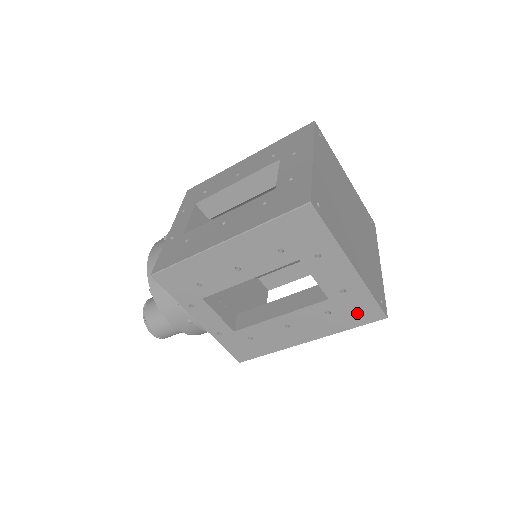
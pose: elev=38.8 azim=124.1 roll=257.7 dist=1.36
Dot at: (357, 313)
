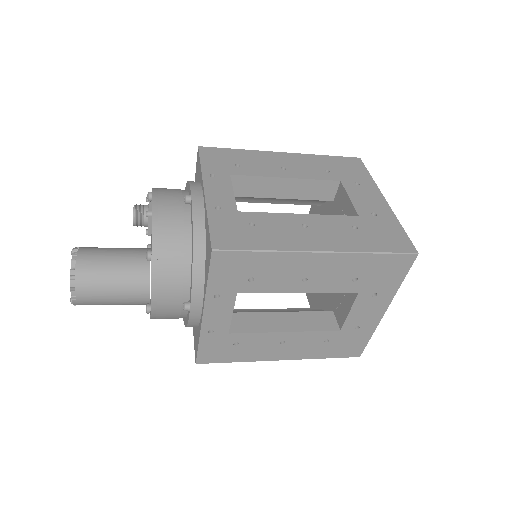
Dot at: (345, 347)
